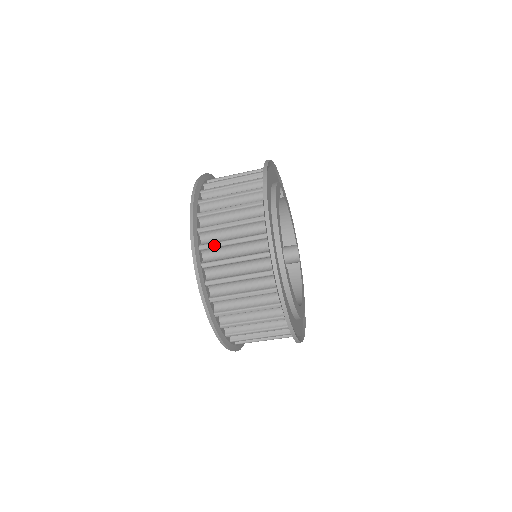
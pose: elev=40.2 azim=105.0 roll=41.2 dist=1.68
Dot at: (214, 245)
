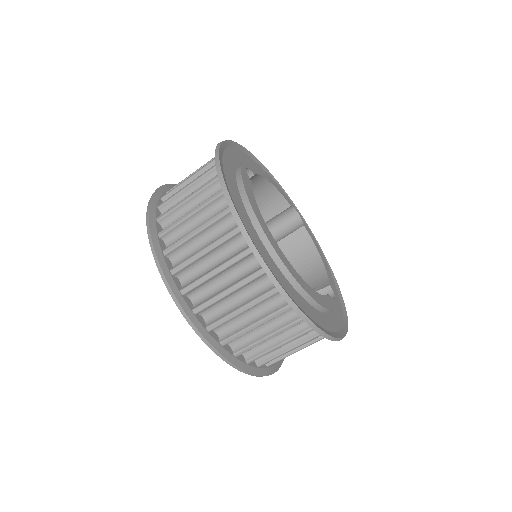
Dot at: occluded
